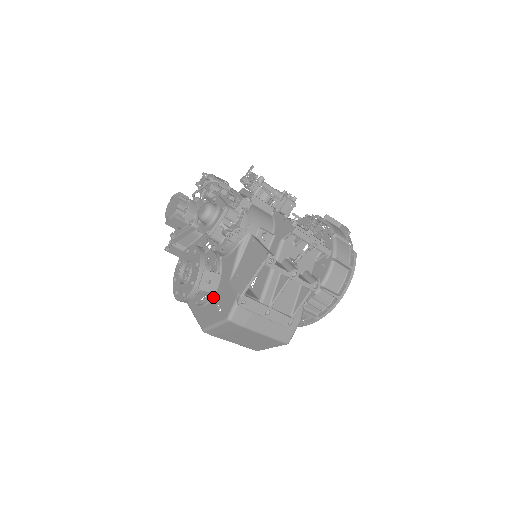
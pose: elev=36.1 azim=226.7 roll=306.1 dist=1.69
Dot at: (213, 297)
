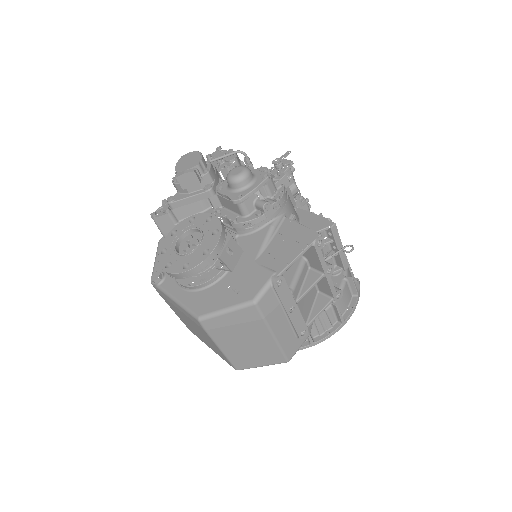
Dot at: (222, 278)
